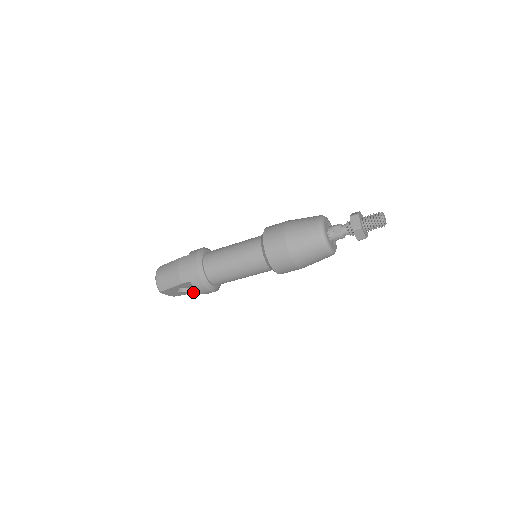
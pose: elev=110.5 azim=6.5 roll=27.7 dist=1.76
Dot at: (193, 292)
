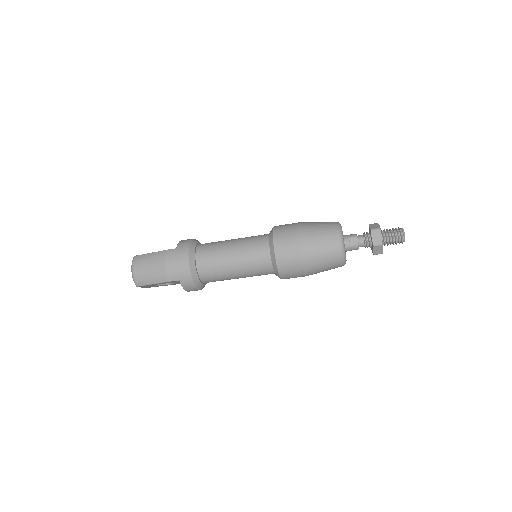
Dot at: (172, 284)
